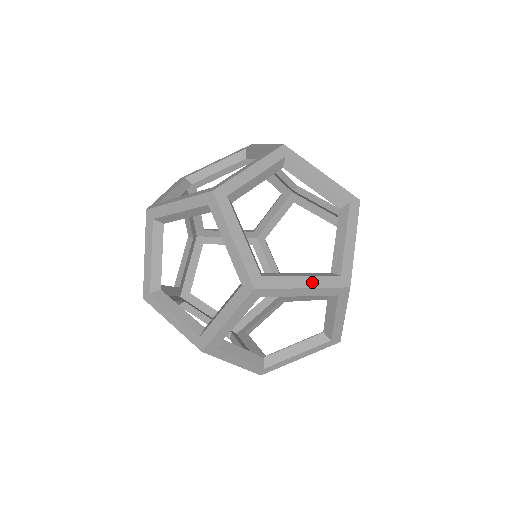
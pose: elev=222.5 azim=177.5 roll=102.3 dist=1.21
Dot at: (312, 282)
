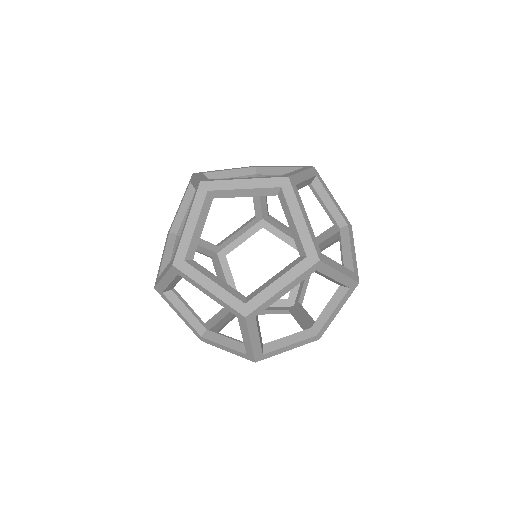
Dot at: (300, 170)
